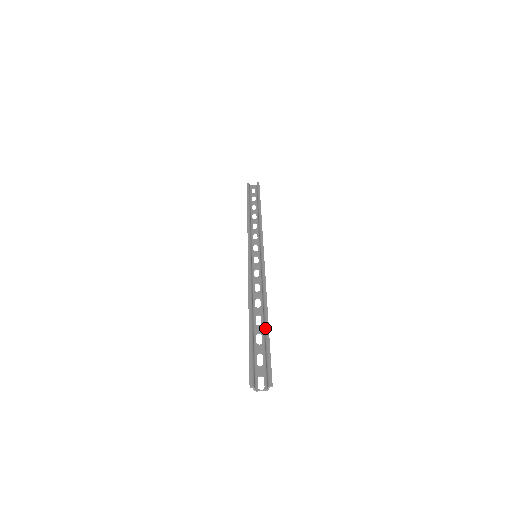
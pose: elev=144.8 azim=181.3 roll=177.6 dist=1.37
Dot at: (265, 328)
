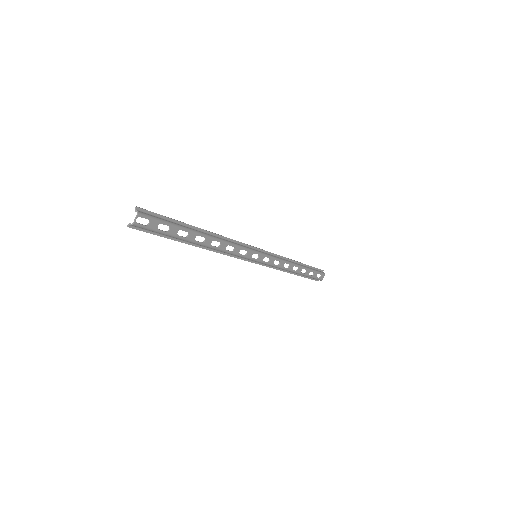
Dot at: (188, 228)
